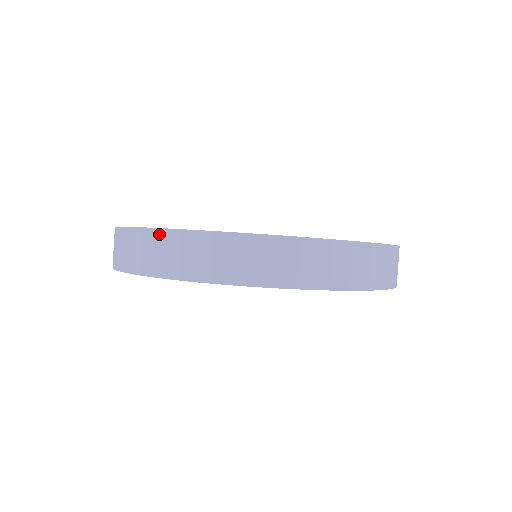
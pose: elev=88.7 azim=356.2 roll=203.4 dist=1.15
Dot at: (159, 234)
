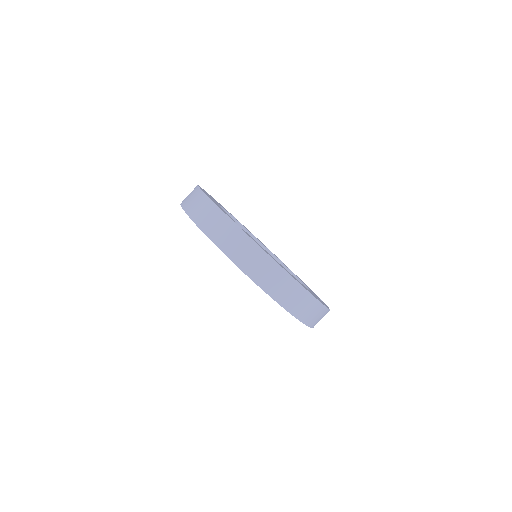
Dot at: occluded
